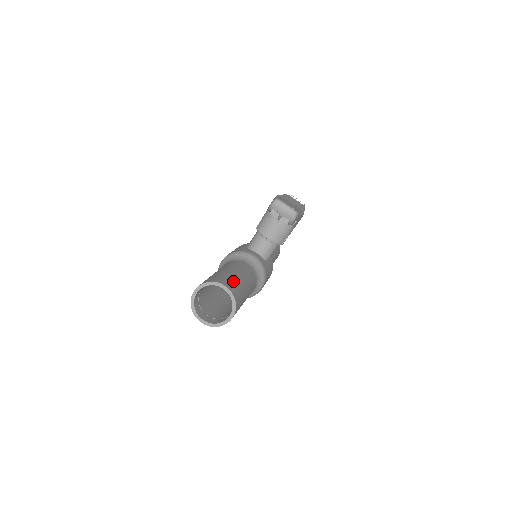
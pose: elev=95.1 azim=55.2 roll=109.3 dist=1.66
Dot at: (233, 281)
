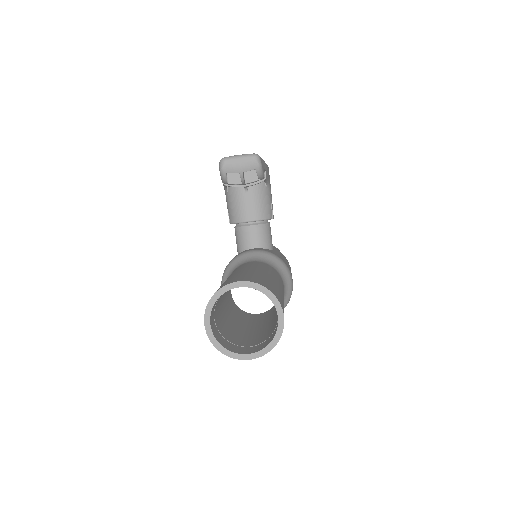
Dot at: (246, 275)
